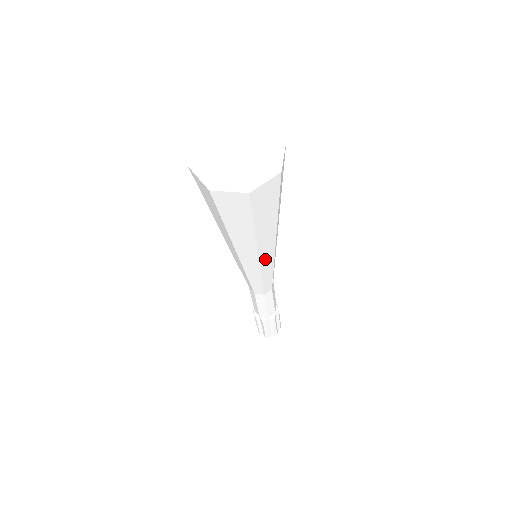
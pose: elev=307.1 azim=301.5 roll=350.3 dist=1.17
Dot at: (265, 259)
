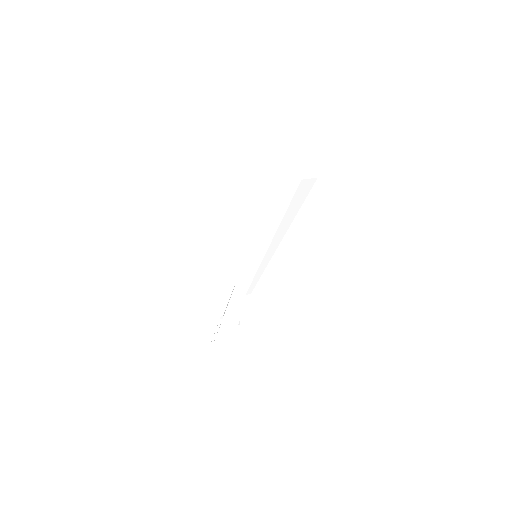
Dot at: (258, 250)
